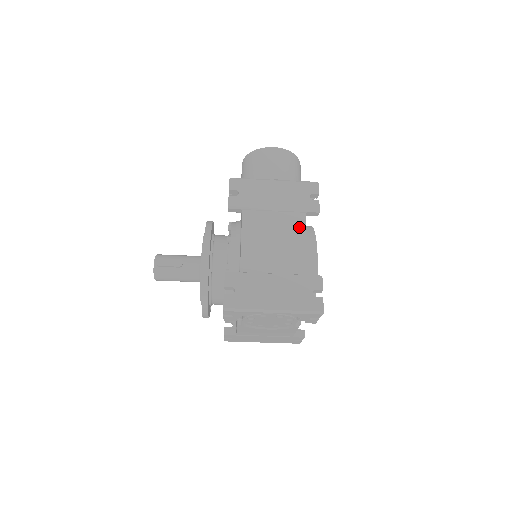
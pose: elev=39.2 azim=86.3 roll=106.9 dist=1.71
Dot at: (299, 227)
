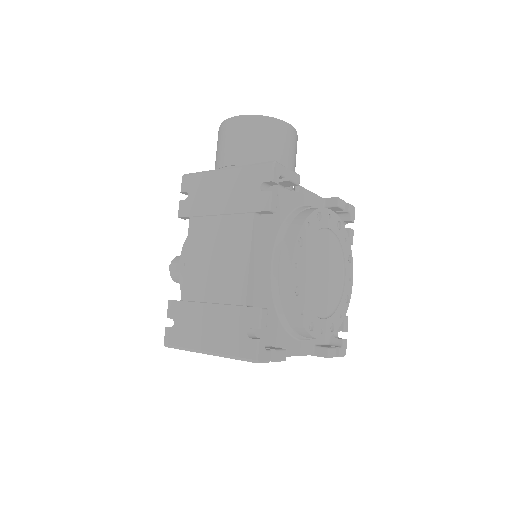
Dot at: (244, 236)
